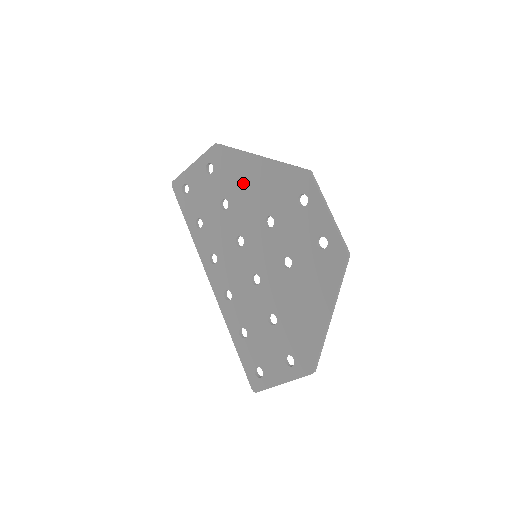
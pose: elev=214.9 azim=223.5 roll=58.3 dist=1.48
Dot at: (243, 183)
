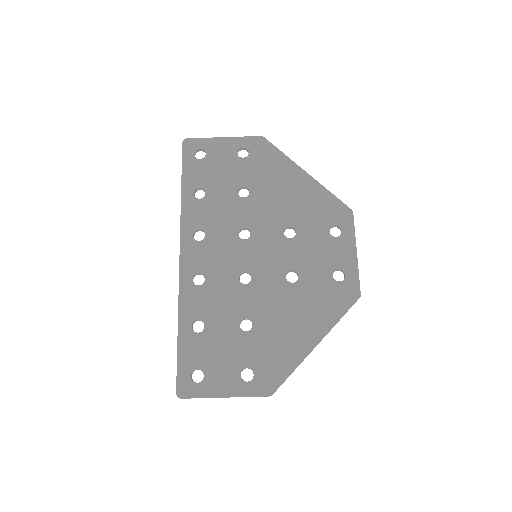
Dot at: (277, 185)
